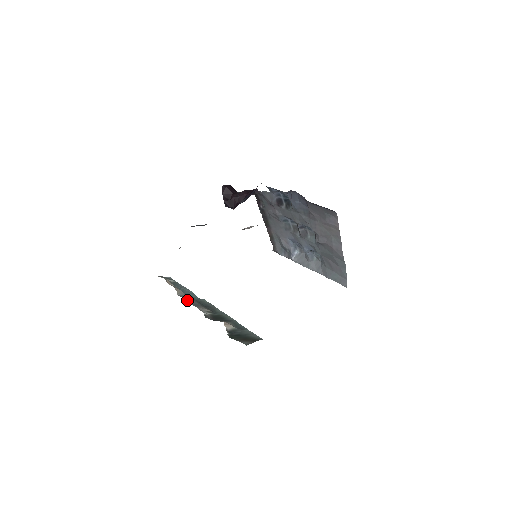
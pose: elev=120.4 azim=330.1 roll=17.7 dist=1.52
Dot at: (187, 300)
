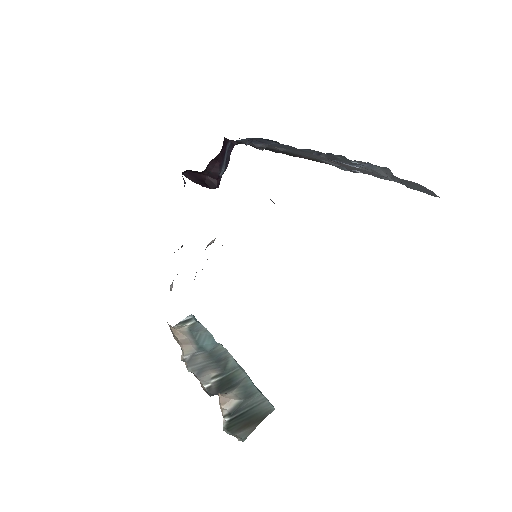
Dot at: (192, 366)
